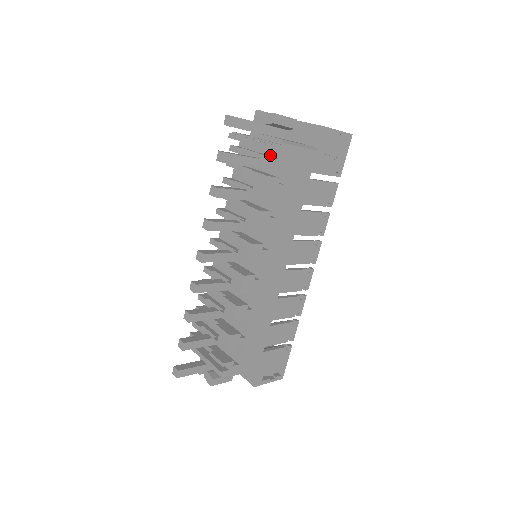
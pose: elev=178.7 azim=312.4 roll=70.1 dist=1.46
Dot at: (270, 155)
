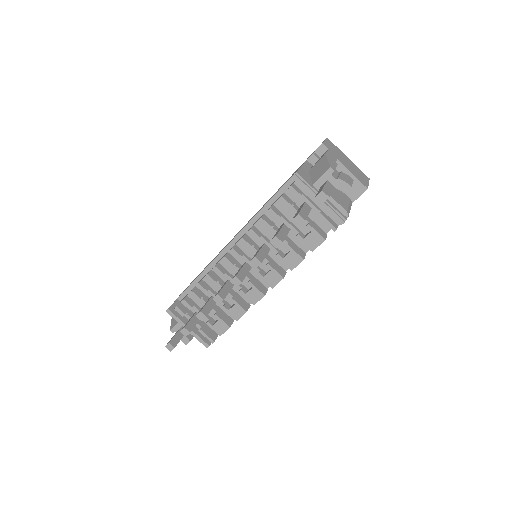
Dot at: (328, 215)
